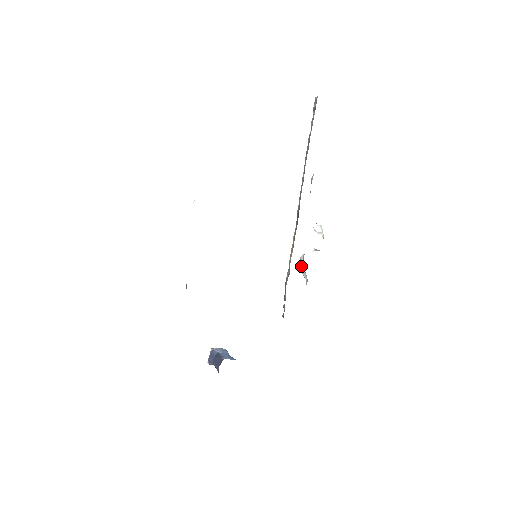
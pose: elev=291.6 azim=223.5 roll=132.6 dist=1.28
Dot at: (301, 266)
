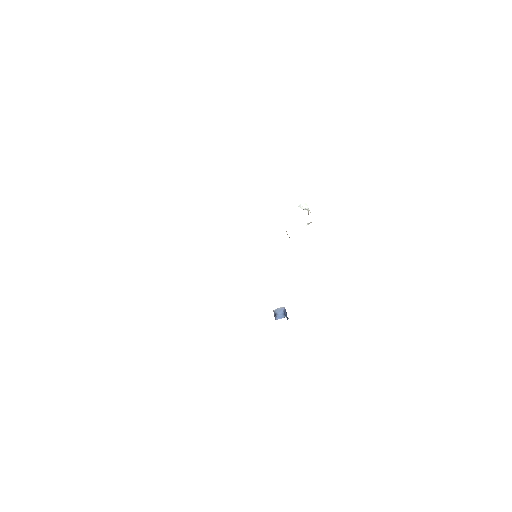
Dot at: occluded
